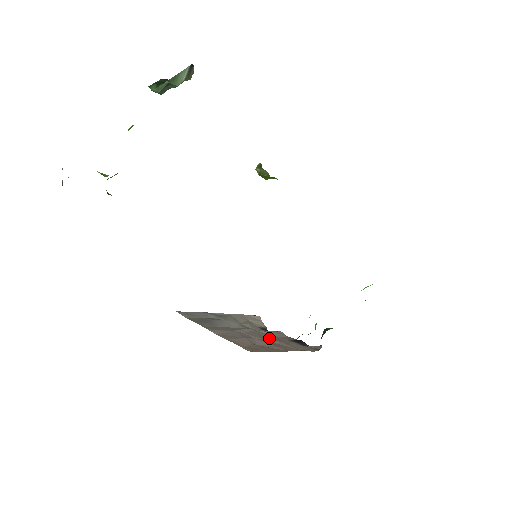
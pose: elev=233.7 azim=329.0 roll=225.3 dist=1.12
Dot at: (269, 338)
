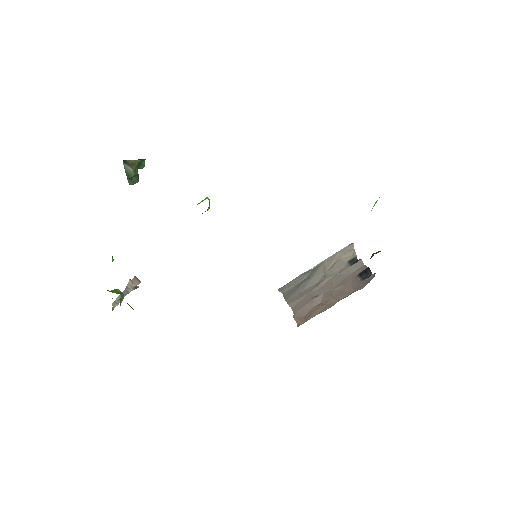
Dot at: (338, 283)
